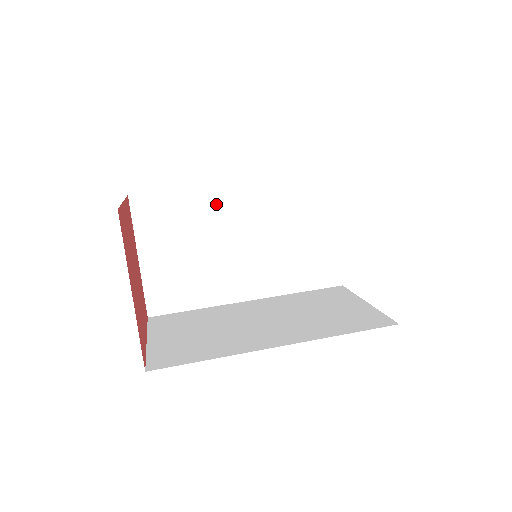
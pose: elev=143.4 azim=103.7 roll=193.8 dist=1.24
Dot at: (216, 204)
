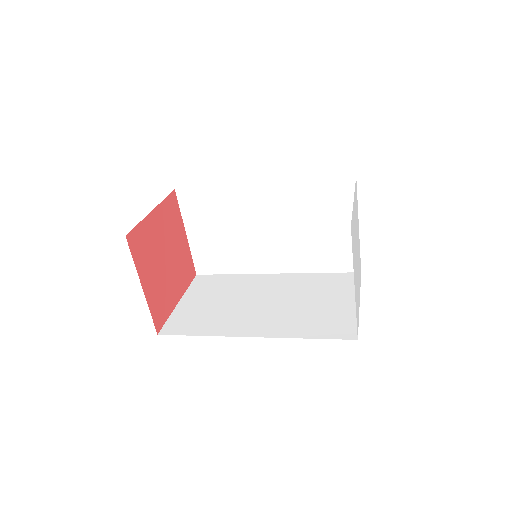
Dot at: (253, 282)
